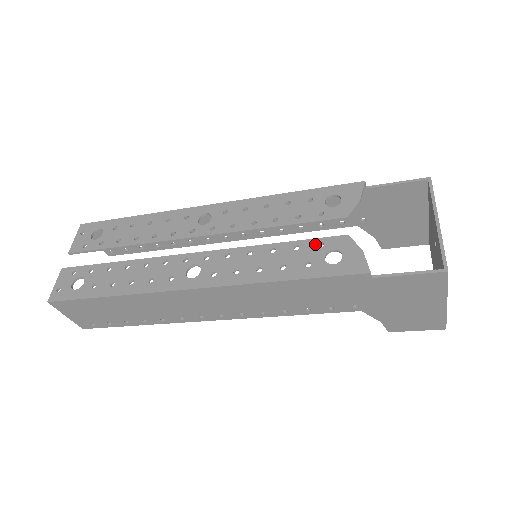
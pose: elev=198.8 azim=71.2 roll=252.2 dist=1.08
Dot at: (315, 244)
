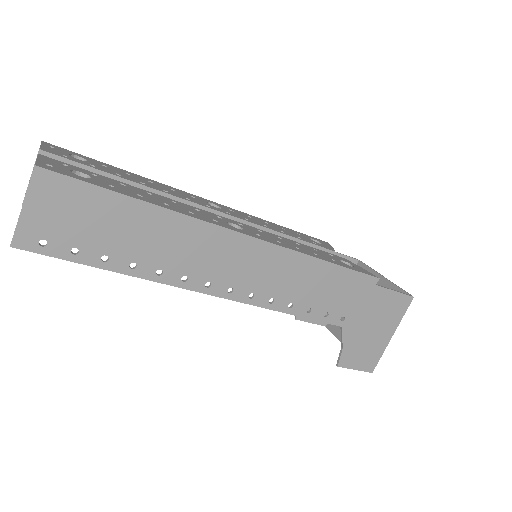
Dot at: (327, 253)
